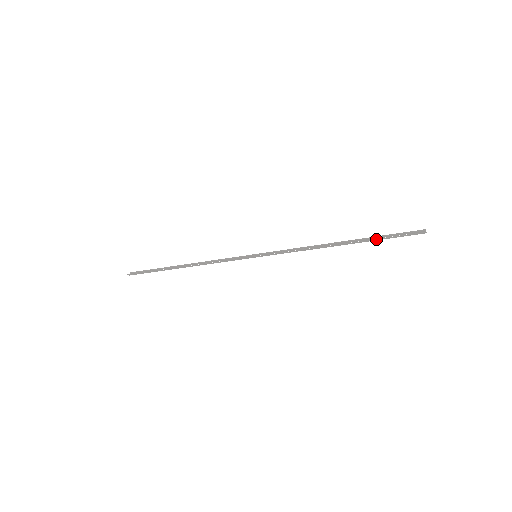
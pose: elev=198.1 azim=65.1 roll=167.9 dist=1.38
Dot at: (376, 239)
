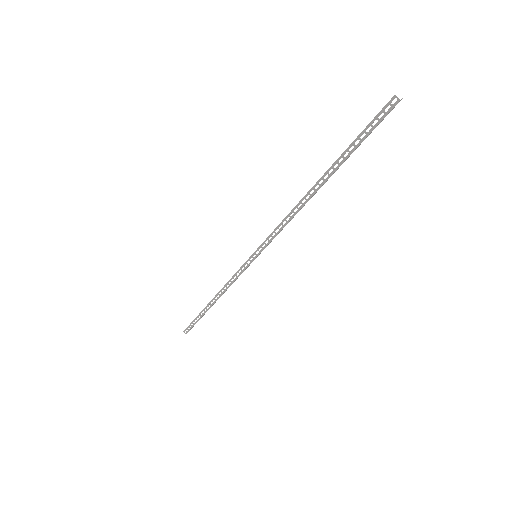
Dot at: (348, 153)
